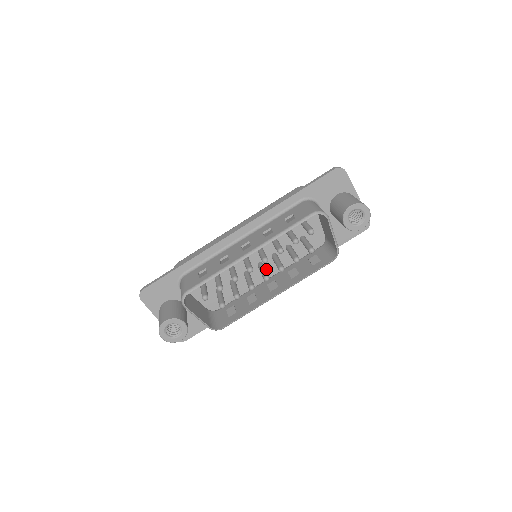
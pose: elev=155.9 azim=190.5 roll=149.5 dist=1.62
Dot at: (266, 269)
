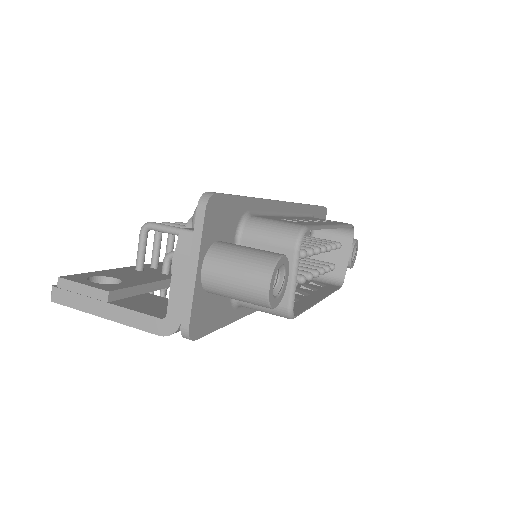
Dot at: occluded
